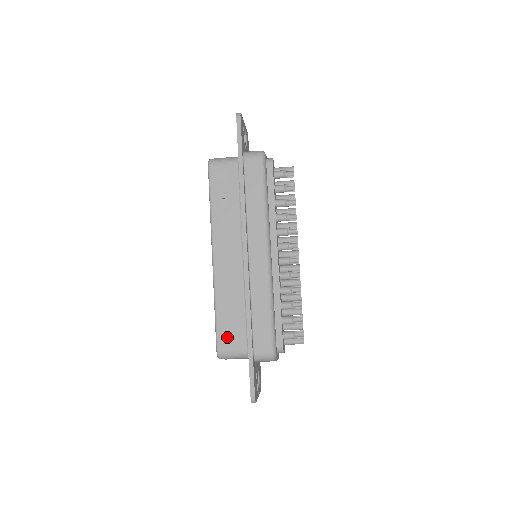
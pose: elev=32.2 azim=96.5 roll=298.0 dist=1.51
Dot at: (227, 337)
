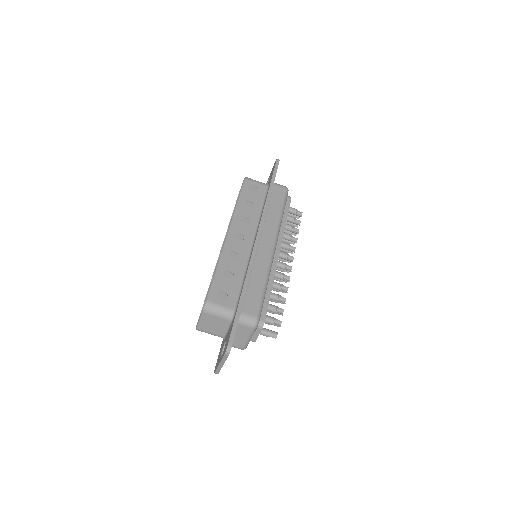
Dot at: (219, 294)
